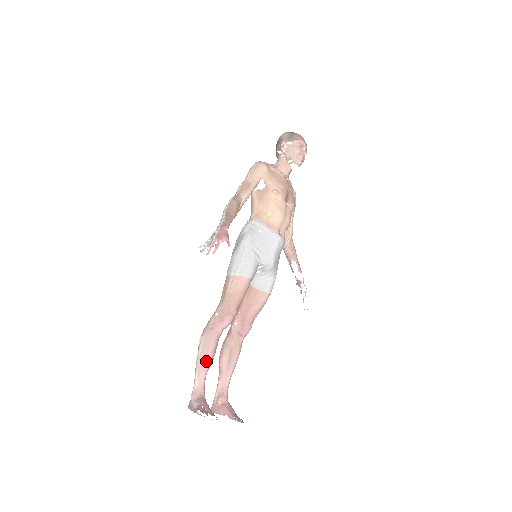
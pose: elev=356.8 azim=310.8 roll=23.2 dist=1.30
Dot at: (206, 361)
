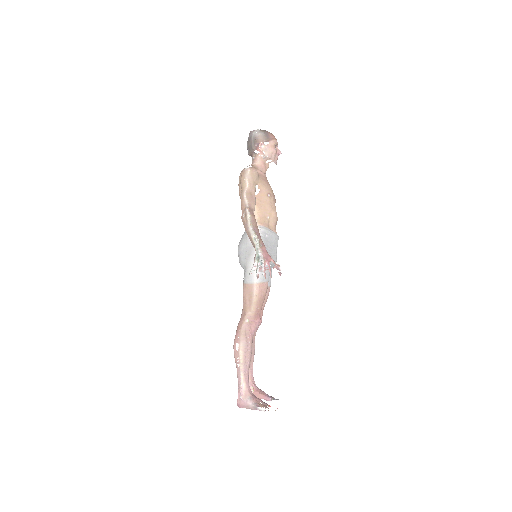
Dot at: (248, 364)
